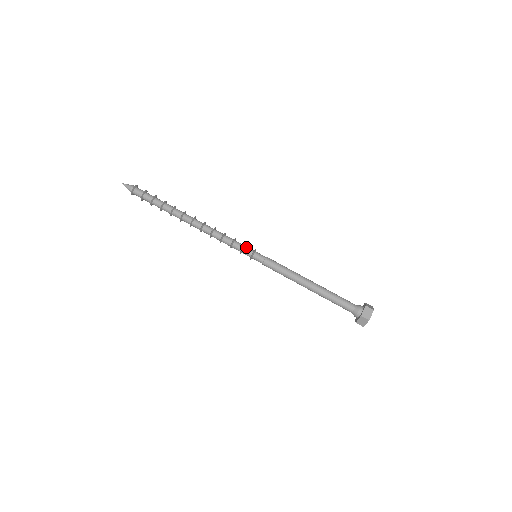
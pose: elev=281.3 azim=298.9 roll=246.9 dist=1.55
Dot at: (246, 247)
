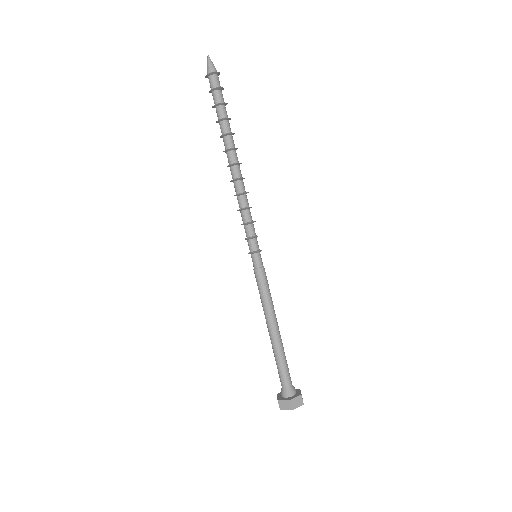
Dot at: occluded
